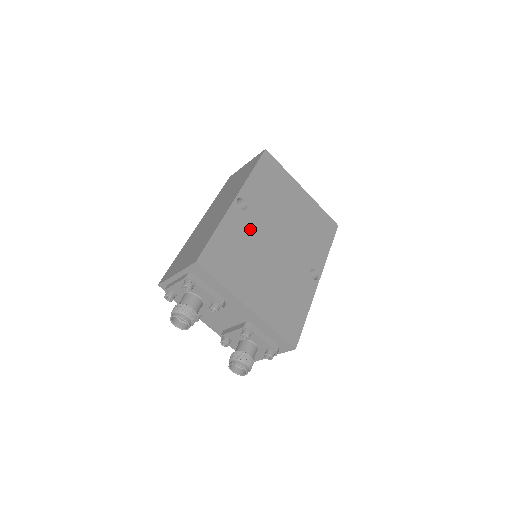
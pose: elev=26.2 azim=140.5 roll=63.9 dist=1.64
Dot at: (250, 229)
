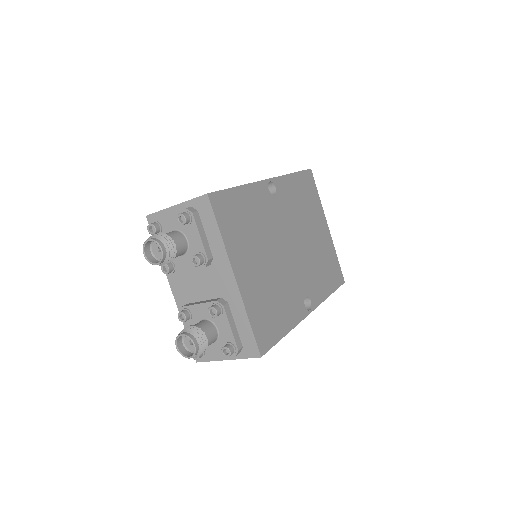
Dot at: (269, 214)
